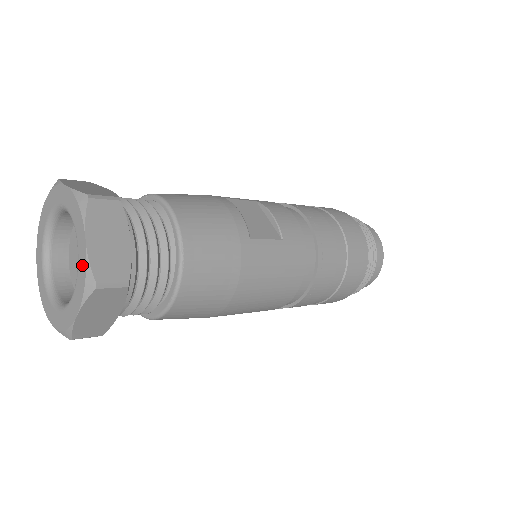
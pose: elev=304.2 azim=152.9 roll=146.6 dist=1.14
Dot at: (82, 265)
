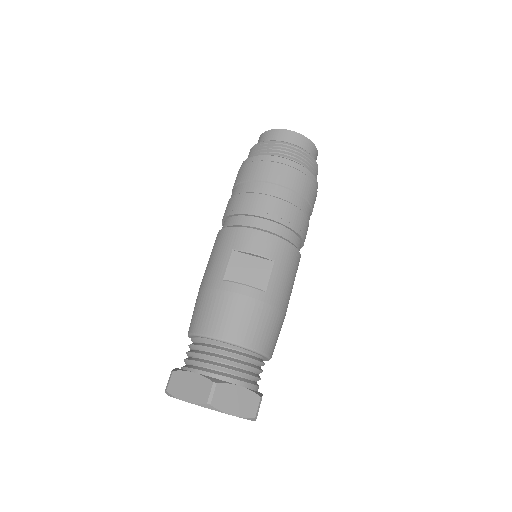
Dot at: occluded
